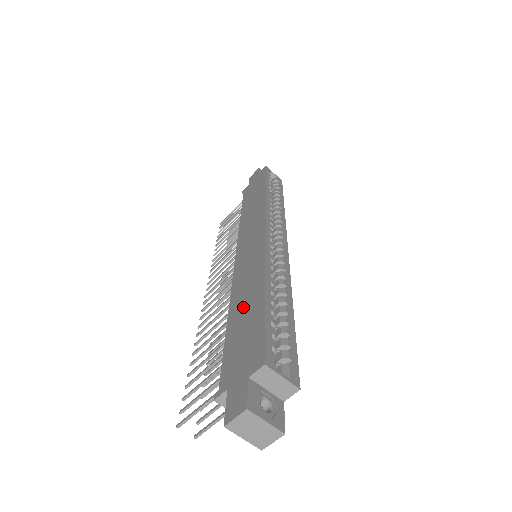
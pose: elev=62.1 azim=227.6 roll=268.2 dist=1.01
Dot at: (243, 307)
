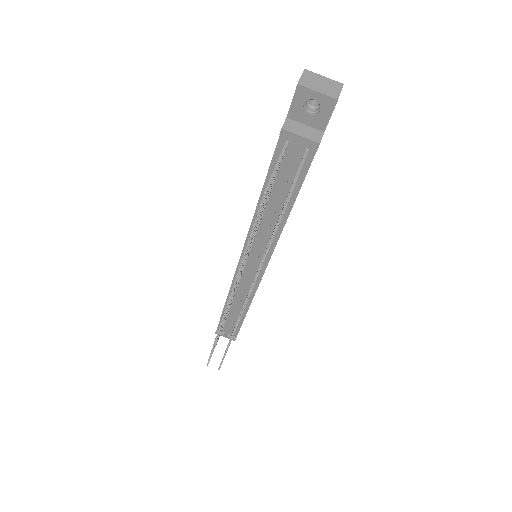
Dot at: occluded
